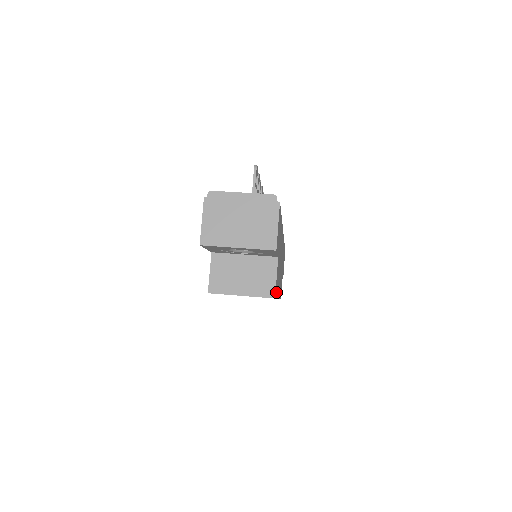
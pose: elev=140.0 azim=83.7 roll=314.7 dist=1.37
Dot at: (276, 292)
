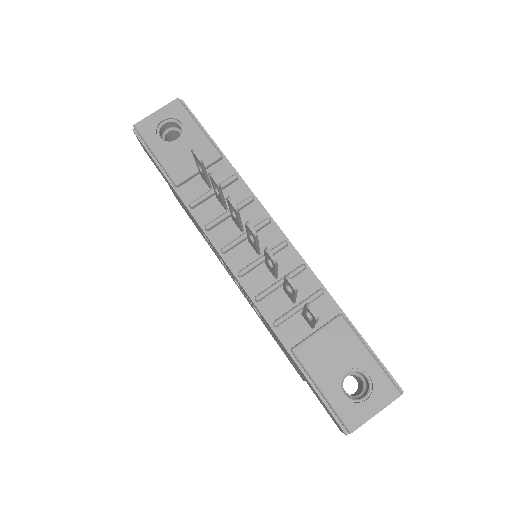
Dot at: occluded
